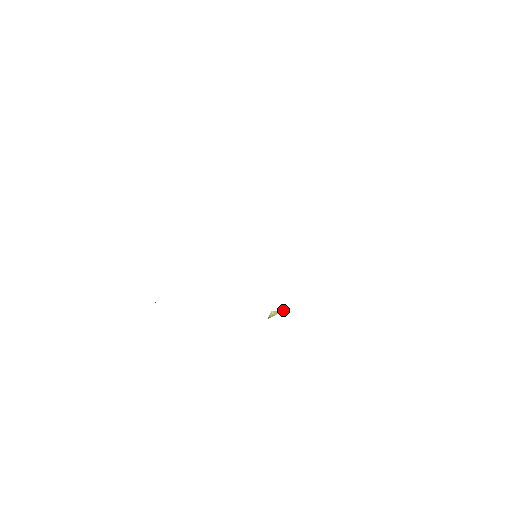
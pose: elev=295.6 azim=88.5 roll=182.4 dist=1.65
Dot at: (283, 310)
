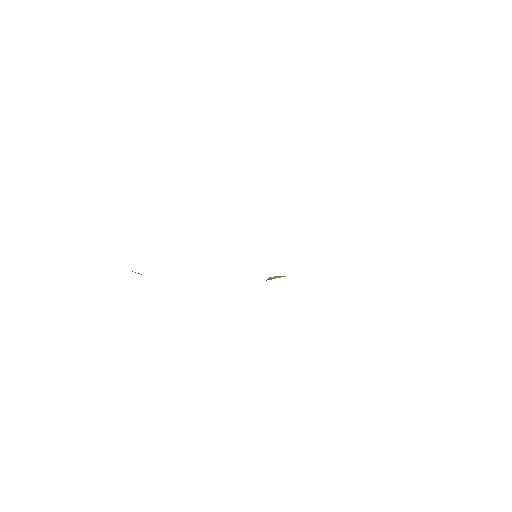
Dot at: (284, 276)
